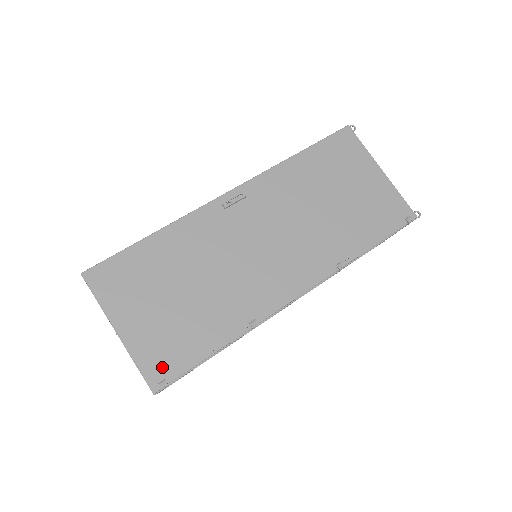
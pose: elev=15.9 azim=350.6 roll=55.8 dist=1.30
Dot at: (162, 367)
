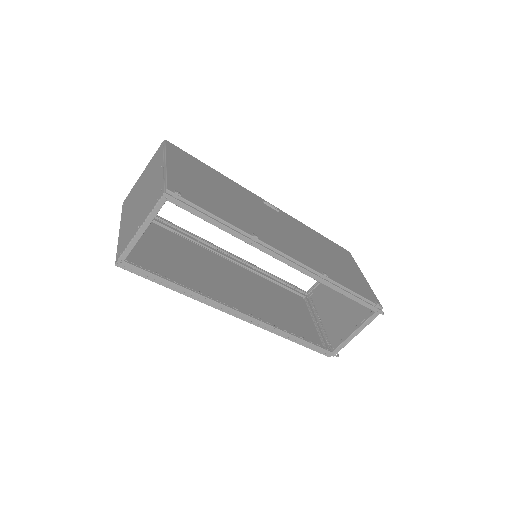
Dot at: (182, 190)
